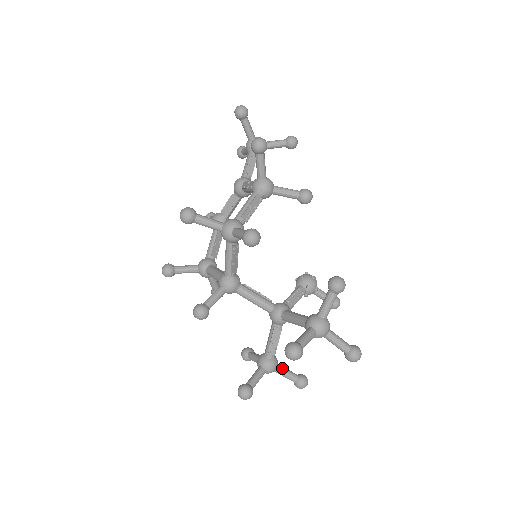
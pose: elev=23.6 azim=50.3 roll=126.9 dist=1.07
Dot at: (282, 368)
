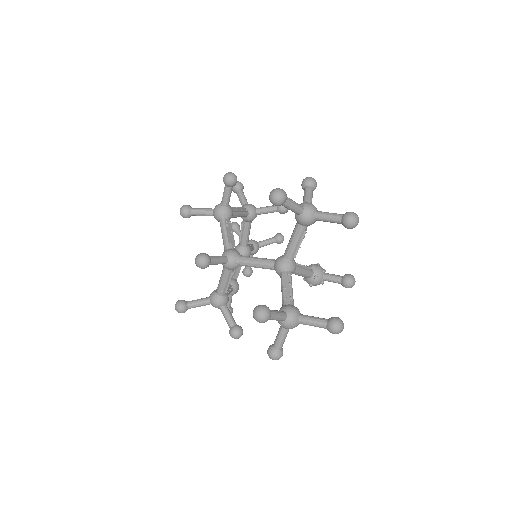
Dot at: (307, 315)
